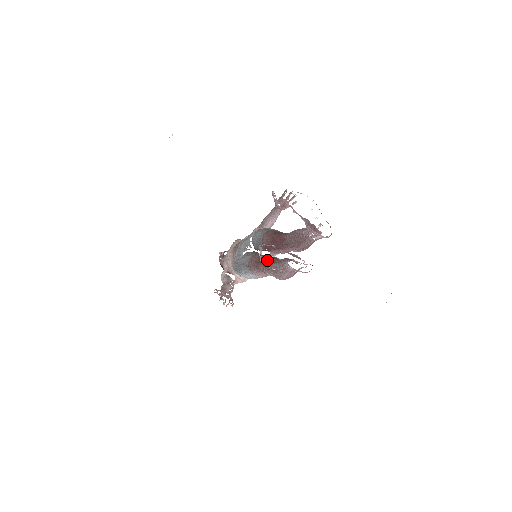
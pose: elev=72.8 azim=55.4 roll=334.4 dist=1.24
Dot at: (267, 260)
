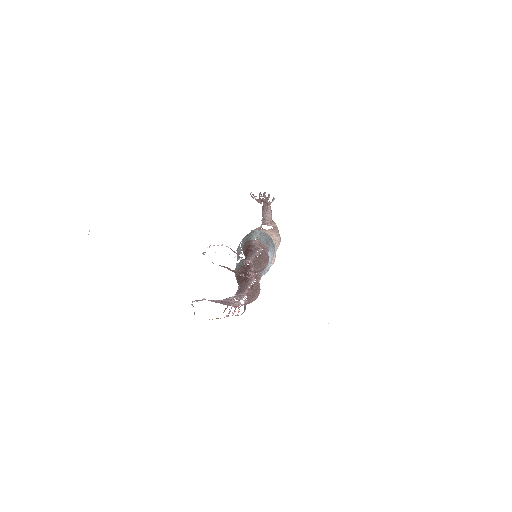
Dot at: (240, 280)
